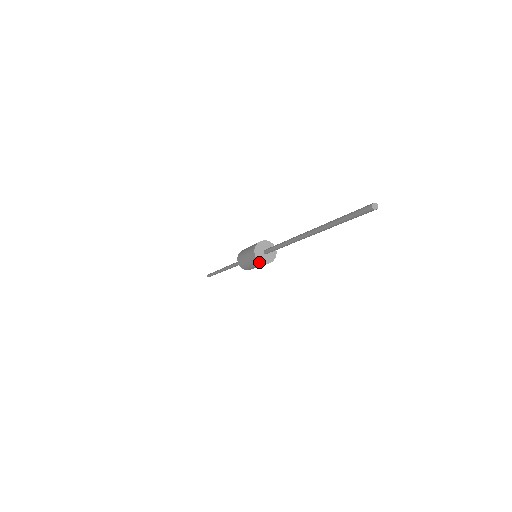
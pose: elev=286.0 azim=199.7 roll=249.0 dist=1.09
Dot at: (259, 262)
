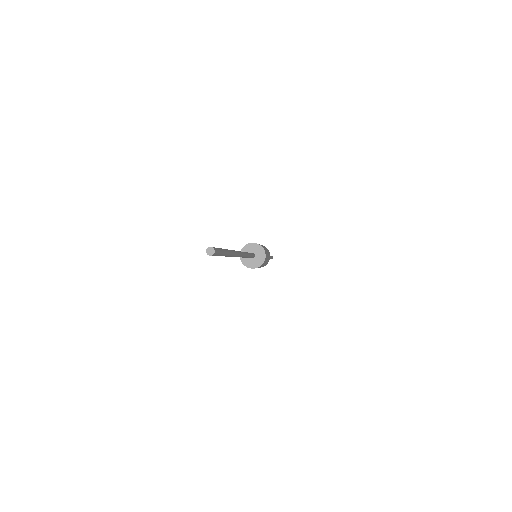
Dot at: (246, 266)
